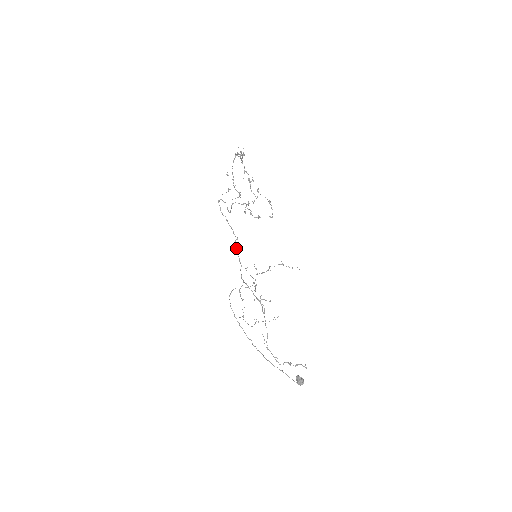
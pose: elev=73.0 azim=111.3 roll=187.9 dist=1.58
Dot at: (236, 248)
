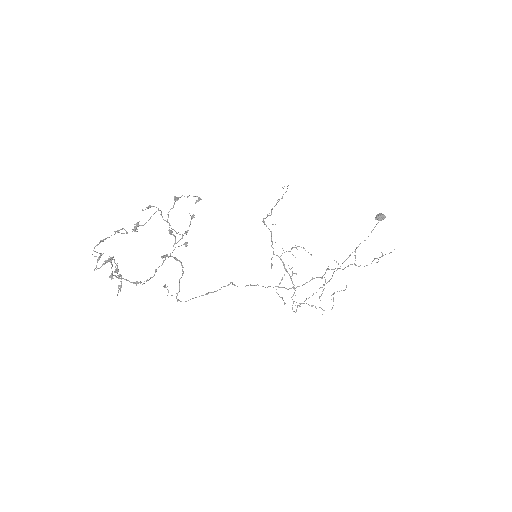
Dot at: occluded
